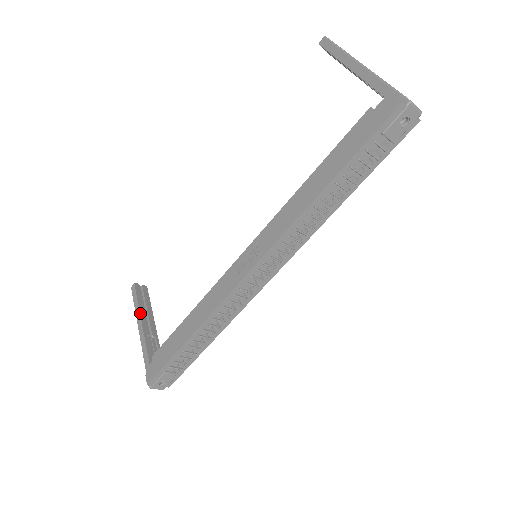
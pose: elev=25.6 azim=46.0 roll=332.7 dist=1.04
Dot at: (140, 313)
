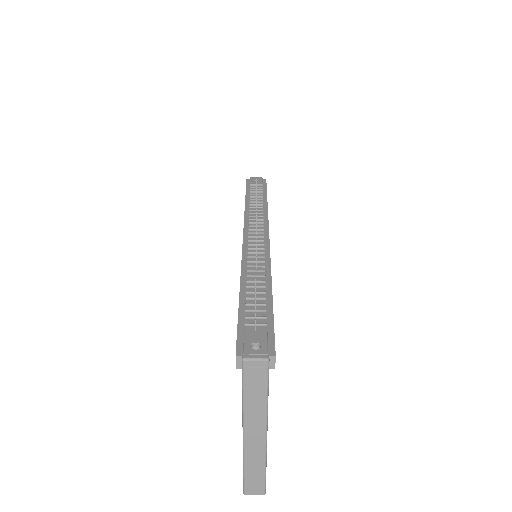
Dot at: occluded
